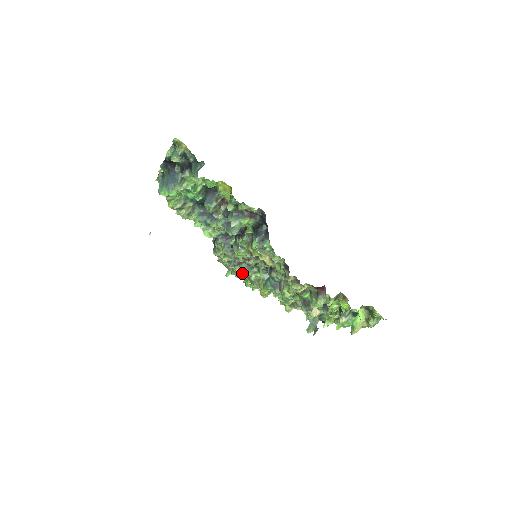
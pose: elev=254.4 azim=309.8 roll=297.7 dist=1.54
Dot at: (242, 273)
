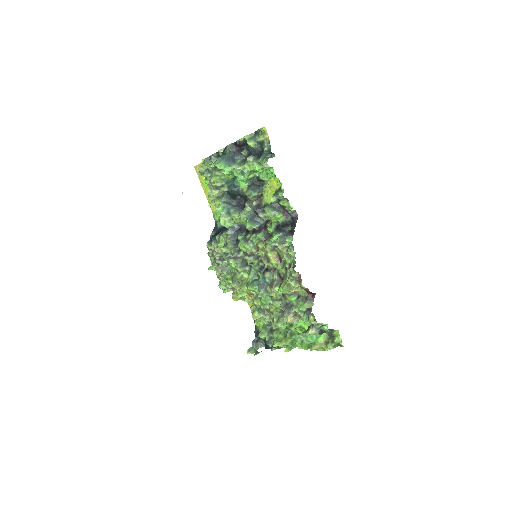
Dot at: (233, 267)
